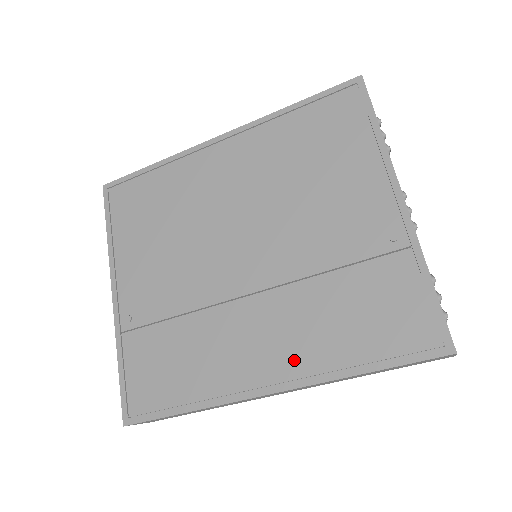
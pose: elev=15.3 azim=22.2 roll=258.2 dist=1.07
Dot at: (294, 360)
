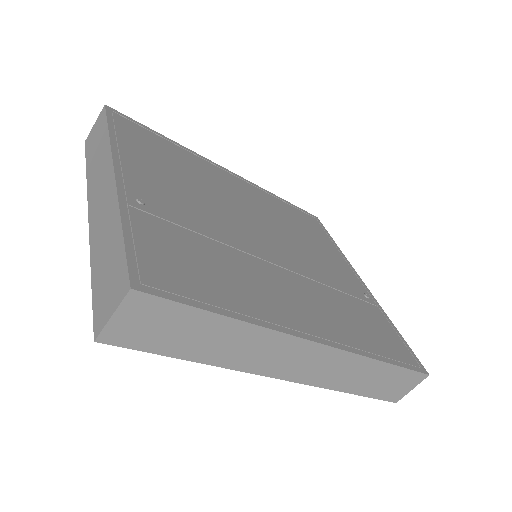
Dot at: (332, 328)
